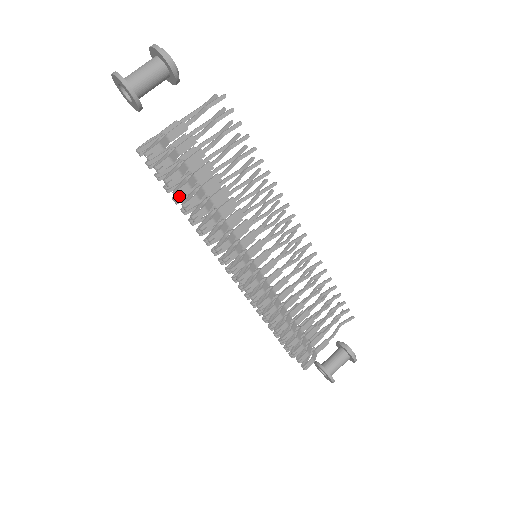
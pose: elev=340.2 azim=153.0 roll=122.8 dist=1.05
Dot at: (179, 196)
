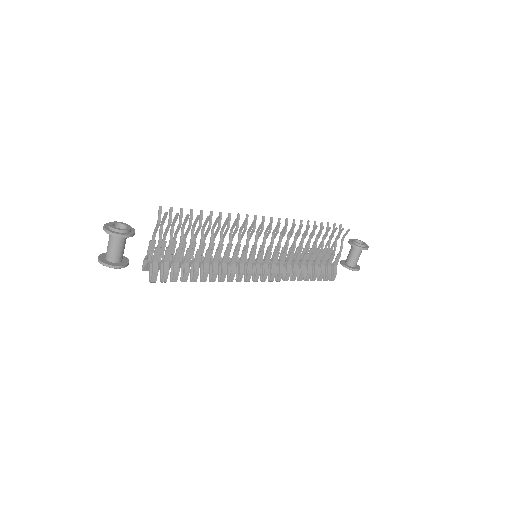
Dot at: (186, 281)
